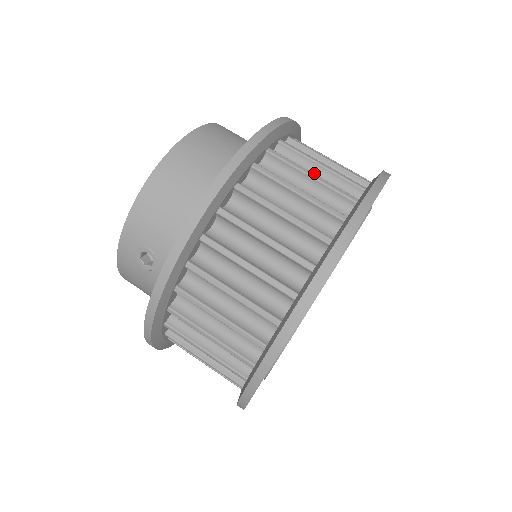
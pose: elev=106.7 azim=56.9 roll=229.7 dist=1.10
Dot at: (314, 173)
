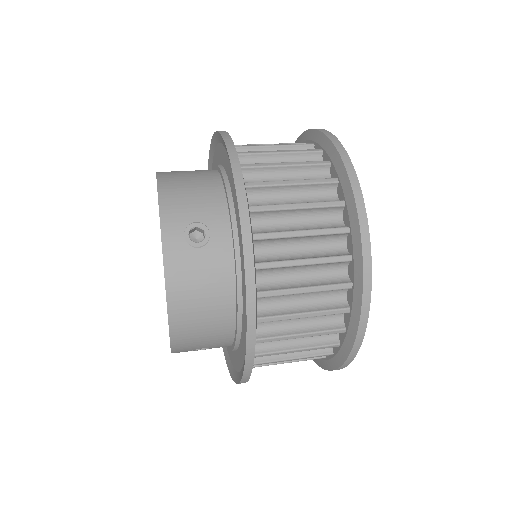
Dot at: occluded
